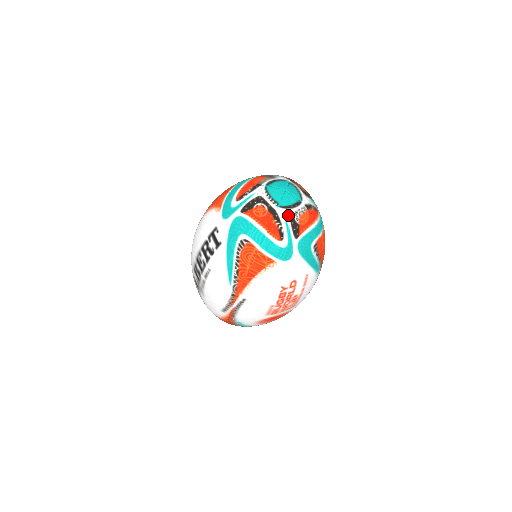
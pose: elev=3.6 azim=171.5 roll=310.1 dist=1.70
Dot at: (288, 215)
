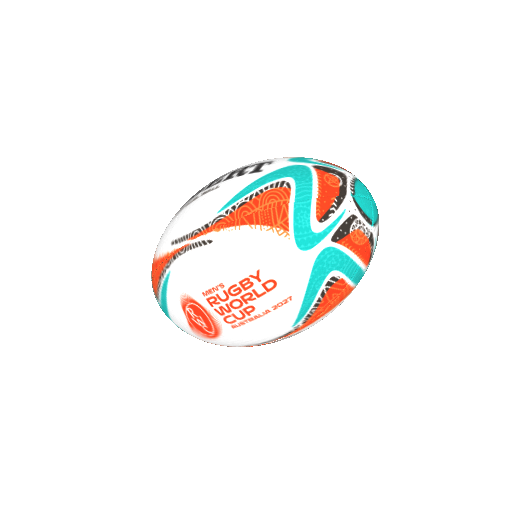
Dot at: (351, 212)
